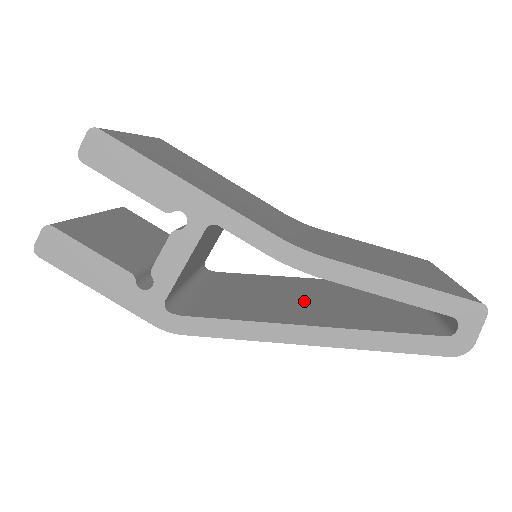
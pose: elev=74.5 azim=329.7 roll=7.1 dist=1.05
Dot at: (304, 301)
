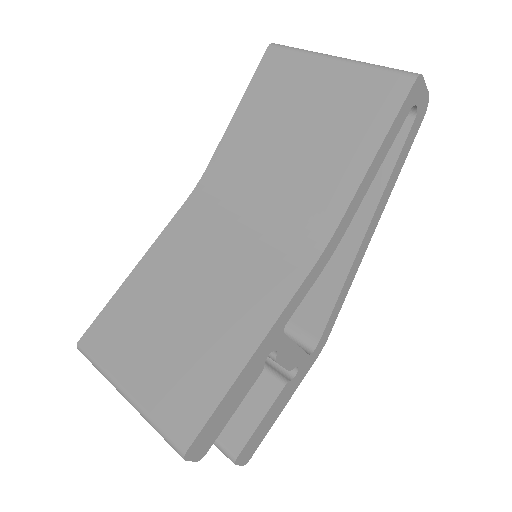
Dot at: occluded
